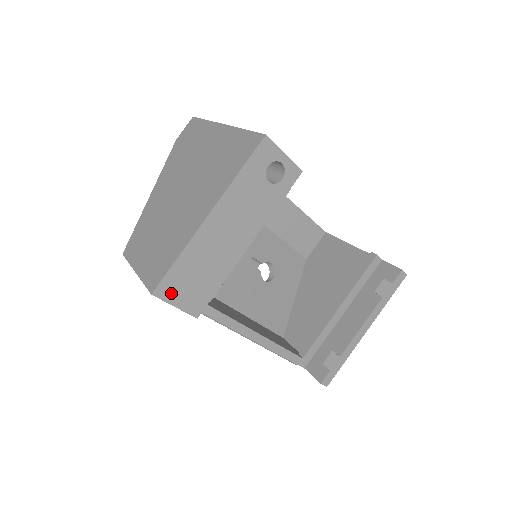
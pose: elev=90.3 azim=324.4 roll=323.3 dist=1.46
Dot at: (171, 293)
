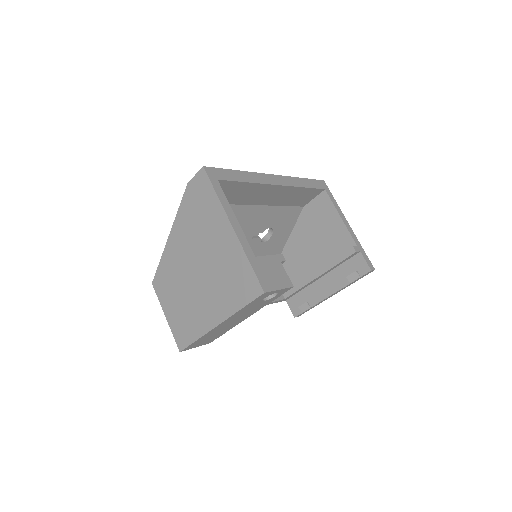
Dot at: (192, 347)
